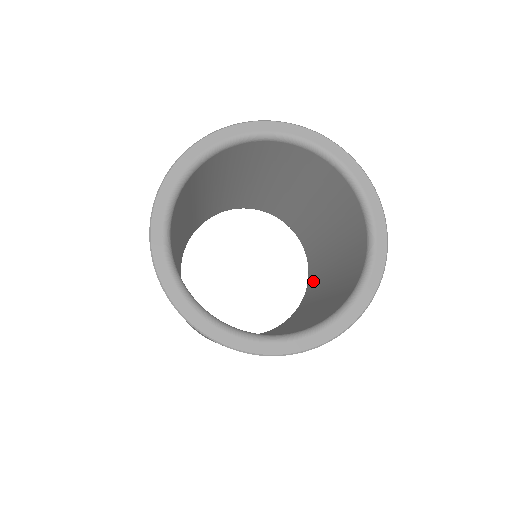
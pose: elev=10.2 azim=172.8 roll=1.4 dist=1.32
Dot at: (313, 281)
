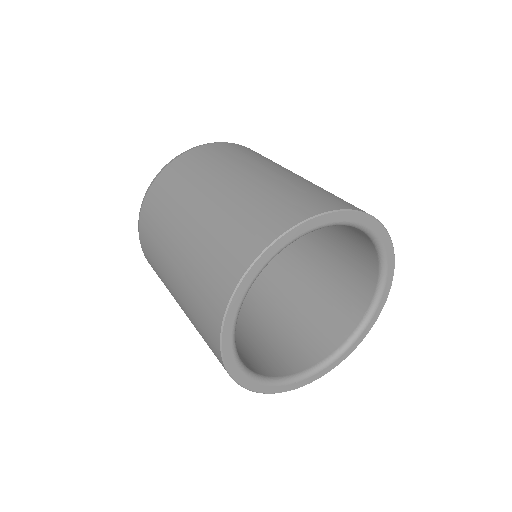
Dot at: occluded
